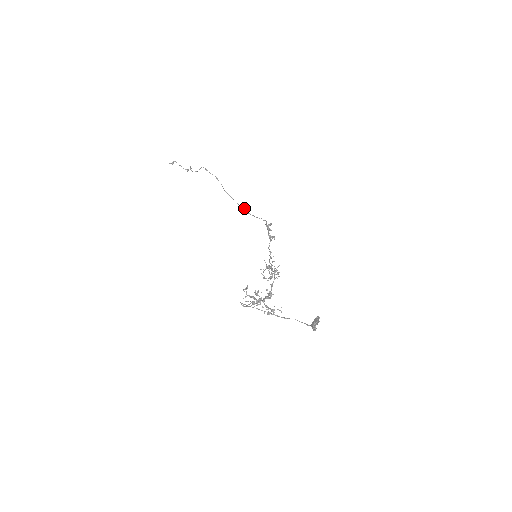
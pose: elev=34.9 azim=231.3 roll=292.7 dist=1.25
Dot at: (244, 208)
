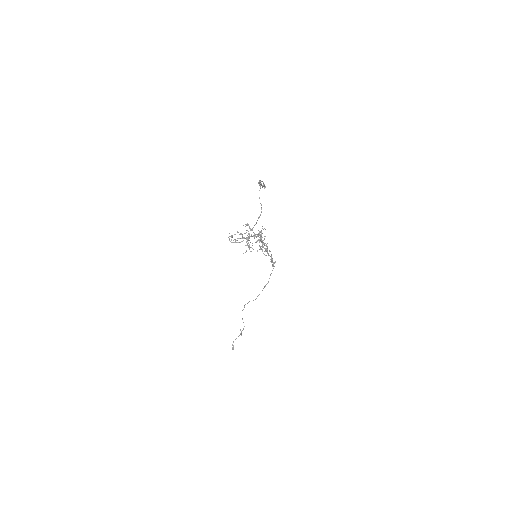
Dot at: (264, 286)
